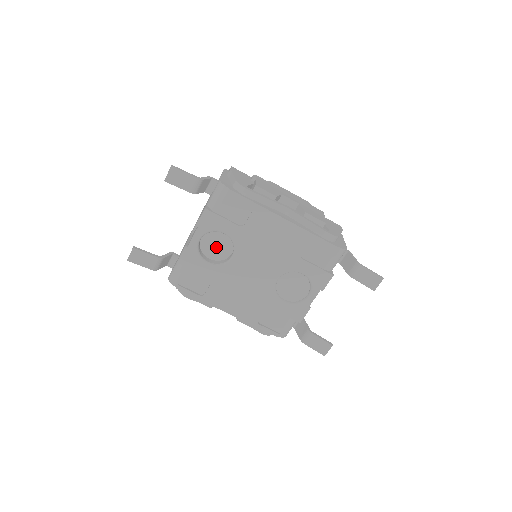
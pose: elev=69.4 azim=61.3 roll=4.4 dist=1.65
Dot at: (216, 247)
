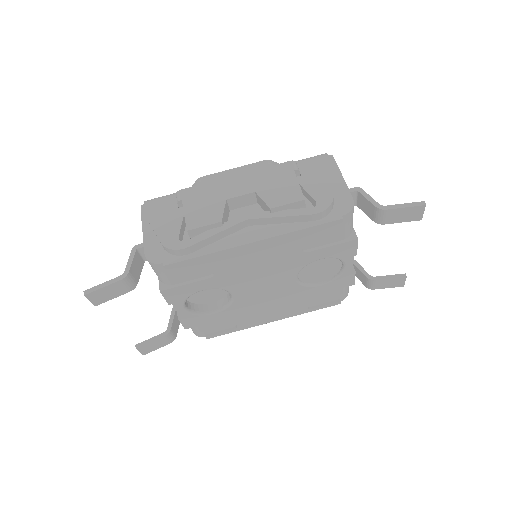
Dot at: (208, 294)
